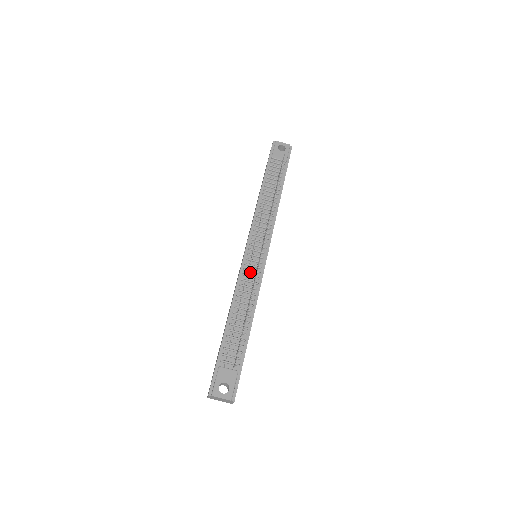
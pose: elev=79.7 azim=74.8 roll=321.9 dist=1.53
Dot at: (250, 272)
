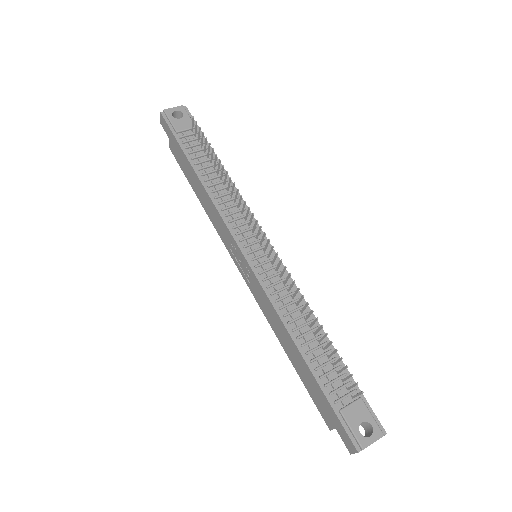
Dot at: (272, 278)
